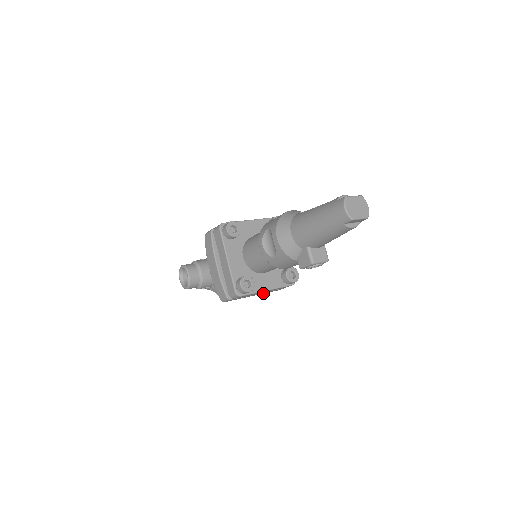
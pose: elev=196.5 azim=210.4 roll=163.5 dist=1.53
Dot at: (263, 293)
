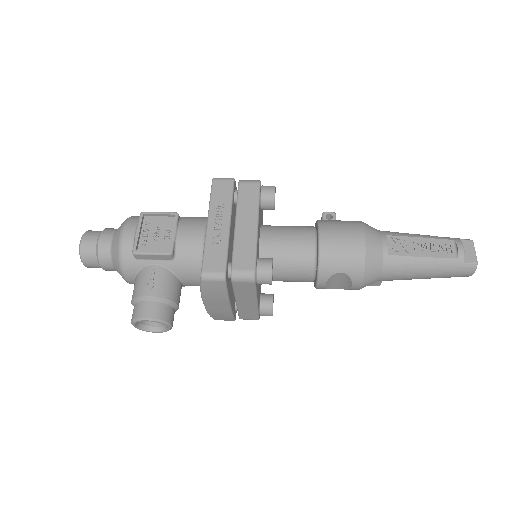
Dot at: occluded
